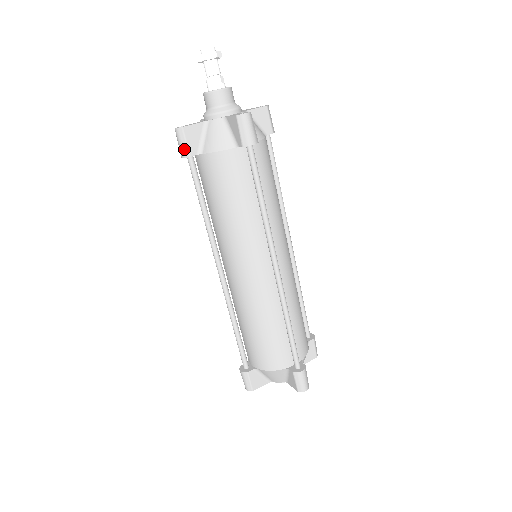
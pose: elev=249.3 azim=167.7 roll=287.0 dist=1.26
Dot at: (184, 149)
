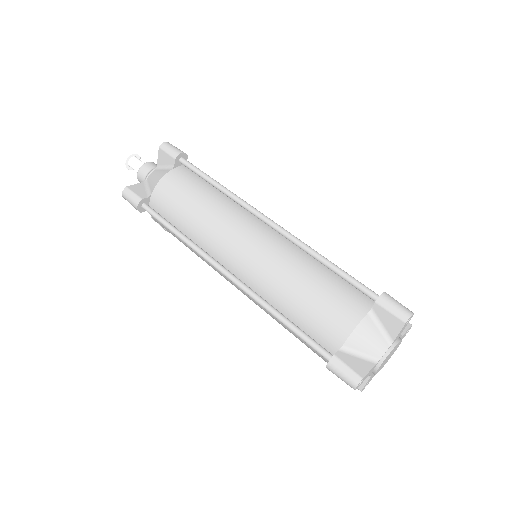
Dot at: (135, 198)
